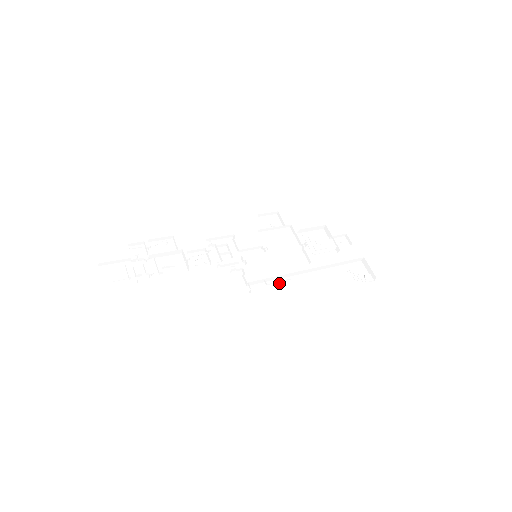
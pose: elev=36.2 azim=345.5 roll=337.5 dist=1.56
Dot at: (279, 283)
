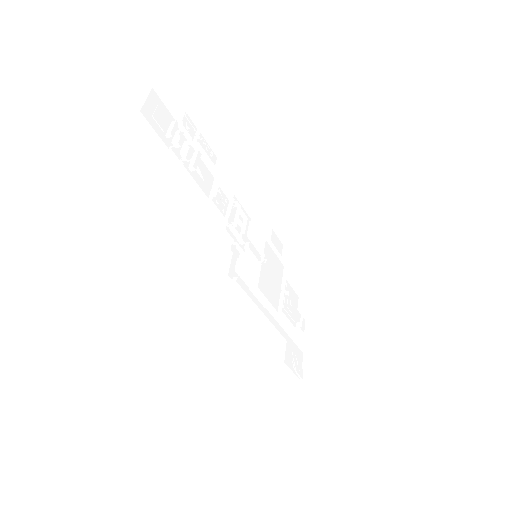
Dot at: (254, 299)
